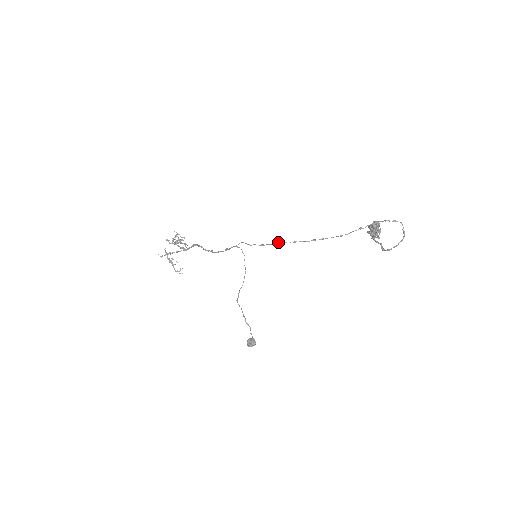
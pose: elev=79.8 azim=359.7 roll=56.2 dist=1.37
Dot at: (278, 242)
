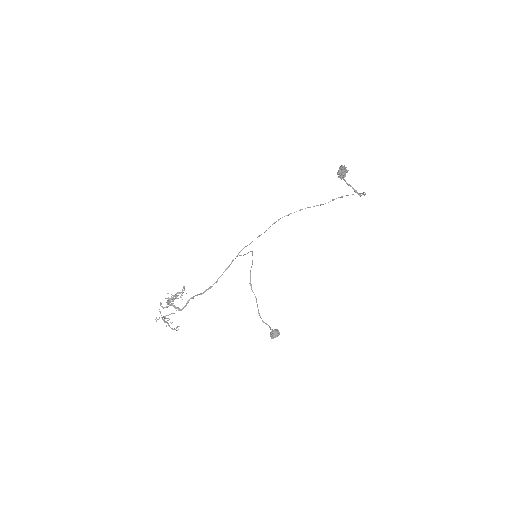
Dot at: (273, 223)
